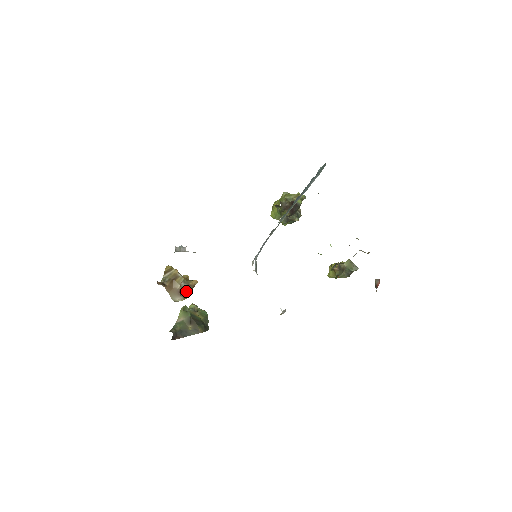
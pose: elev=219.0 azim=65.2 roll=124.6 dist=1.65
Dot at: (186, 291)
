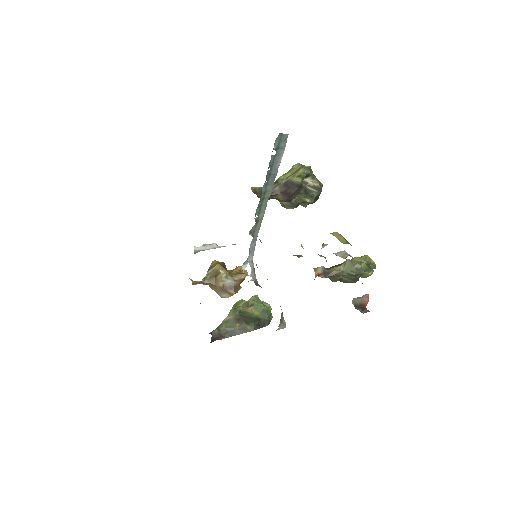
Dot at: (231, 287)
